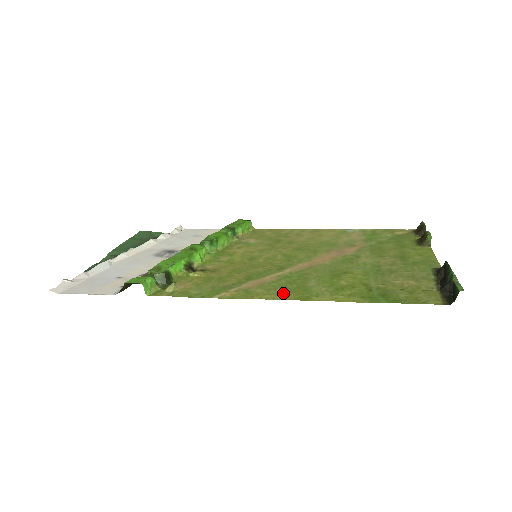
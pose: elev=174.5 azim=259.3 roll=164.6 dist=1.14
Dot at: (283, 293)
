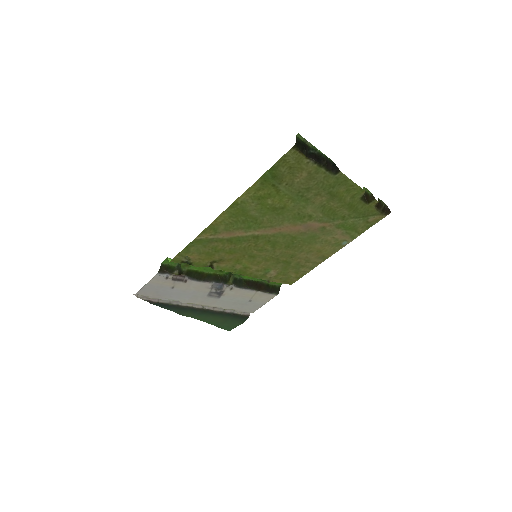
Dot at: (230, 216)
